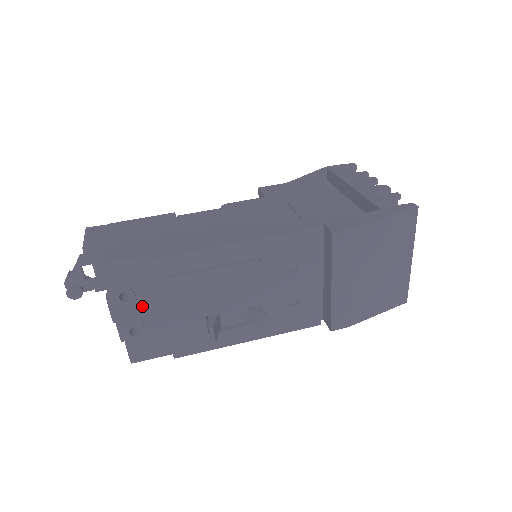
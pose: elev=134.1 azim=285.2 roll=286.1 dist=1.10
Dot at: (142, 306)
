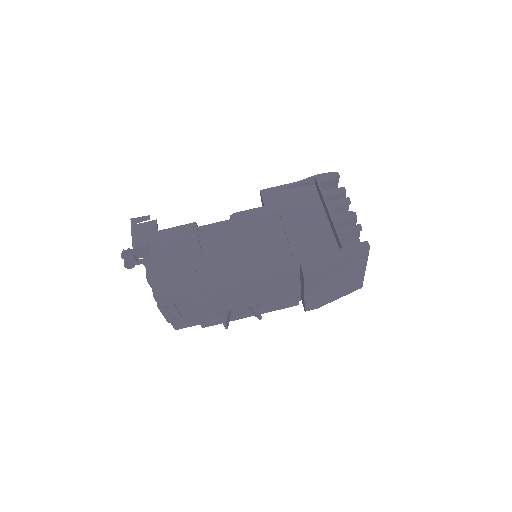
Dot at: (180, 309)
